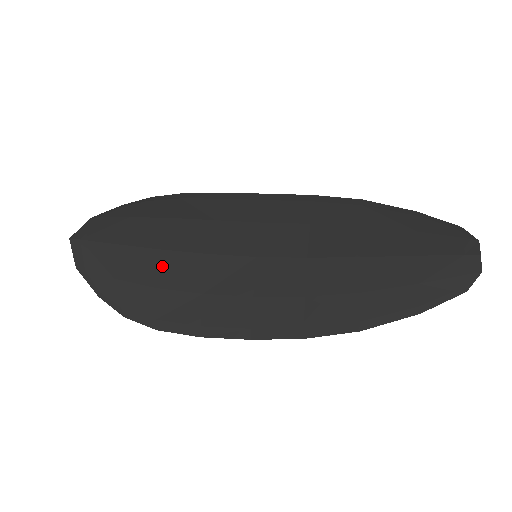
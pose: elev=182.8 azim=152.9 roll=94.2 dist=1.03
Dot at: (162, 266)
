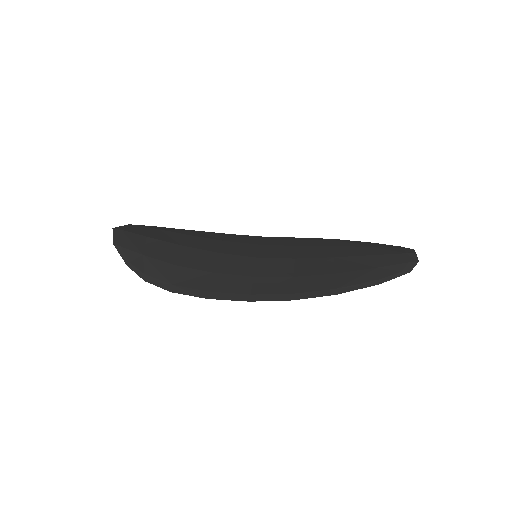
Dot at: (182, 254)
